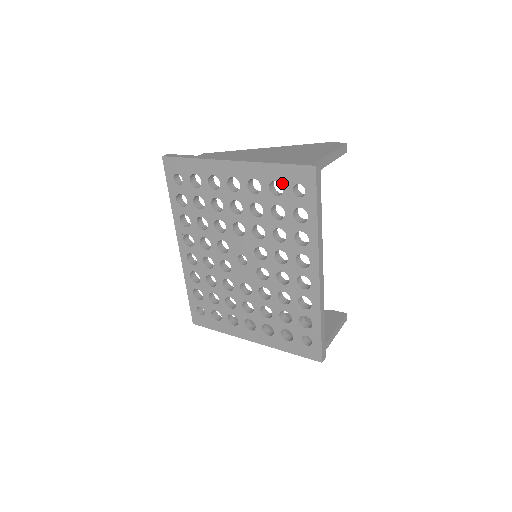
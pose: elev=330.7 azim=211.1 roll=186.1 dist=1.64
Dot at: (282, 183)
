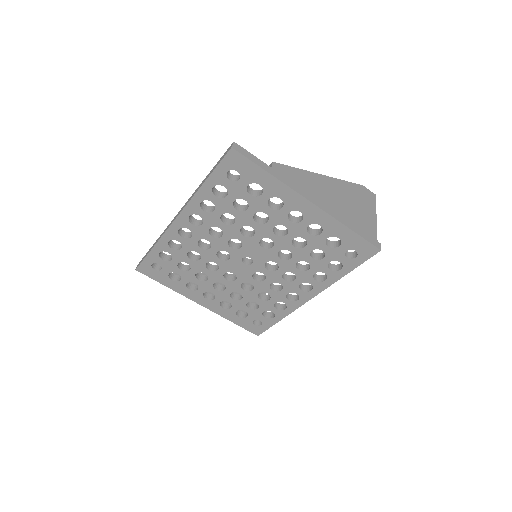
Dot at: (342, 243)
